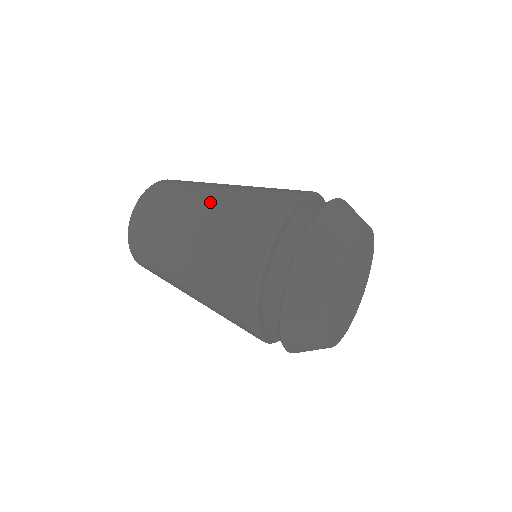
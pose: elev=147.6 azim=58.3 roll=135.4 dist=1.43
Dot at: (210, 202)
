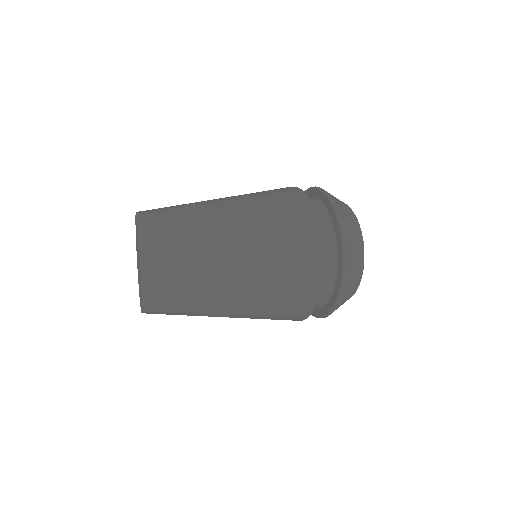
Dot at: (233, 214)
